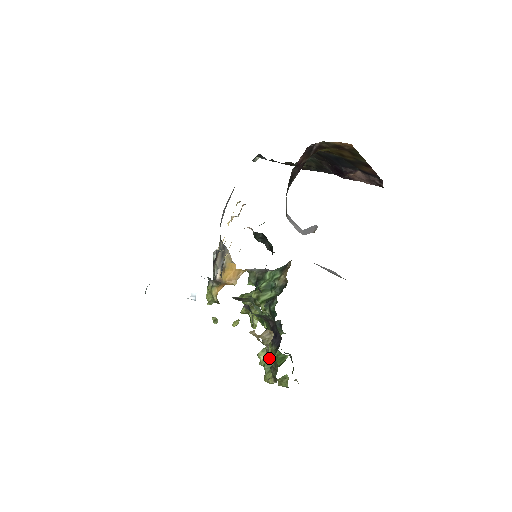
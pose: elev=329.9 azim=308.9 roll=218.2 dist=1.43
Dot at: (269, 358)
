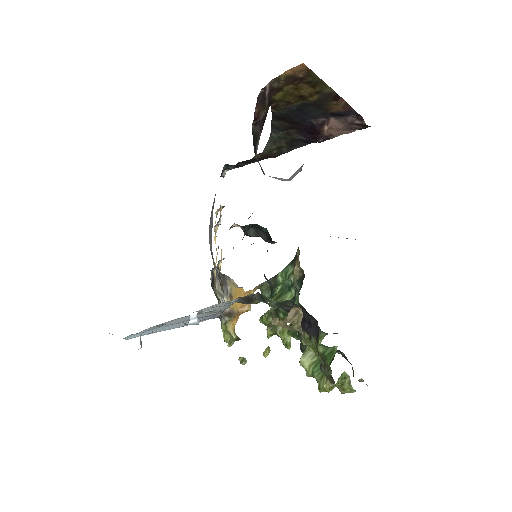
Dot at: (315, 362)
